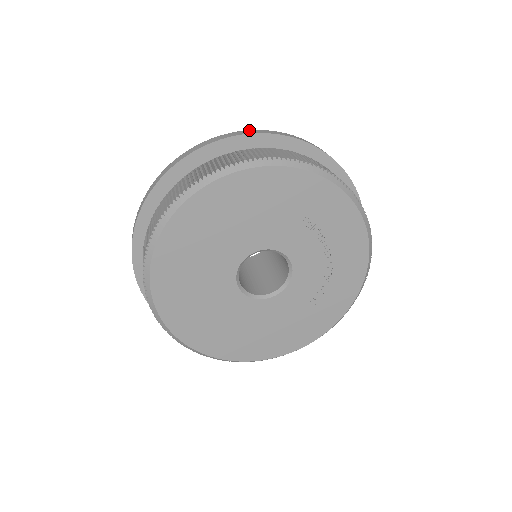
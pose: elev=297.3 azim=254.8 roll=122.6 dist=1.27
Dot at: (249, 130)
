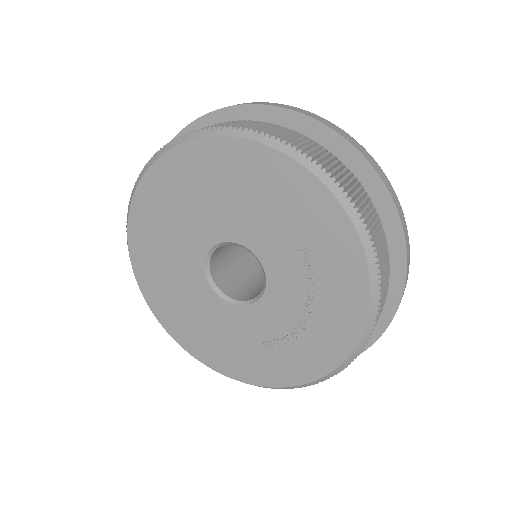
Dot at: (330, 122)
